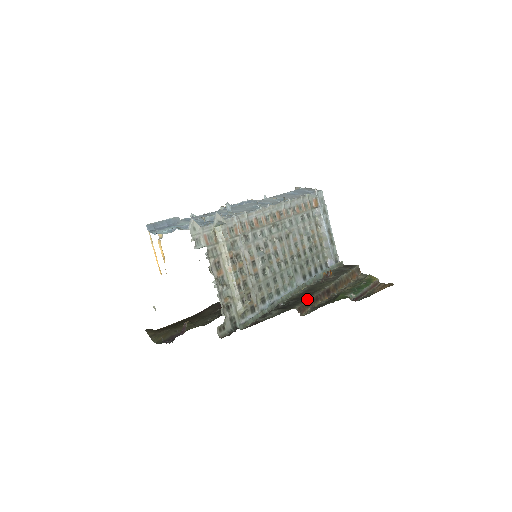
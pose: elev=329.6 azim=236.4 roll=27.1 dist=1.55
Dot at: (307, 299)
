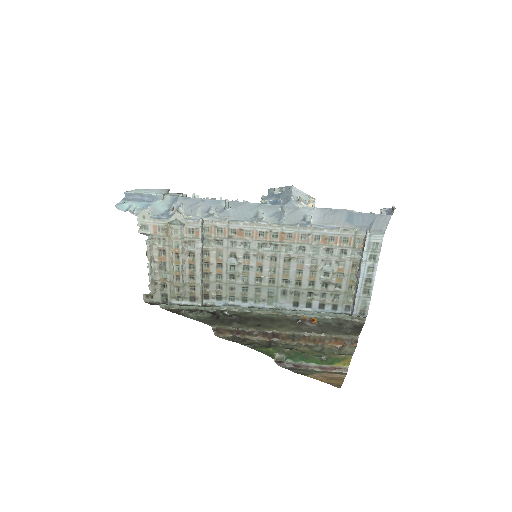
Dot at: (237, 327)
